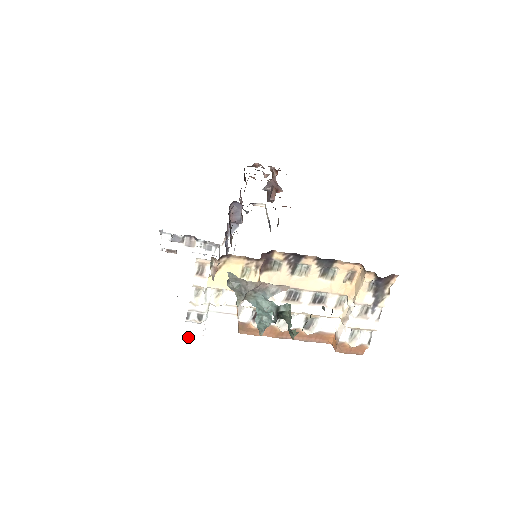
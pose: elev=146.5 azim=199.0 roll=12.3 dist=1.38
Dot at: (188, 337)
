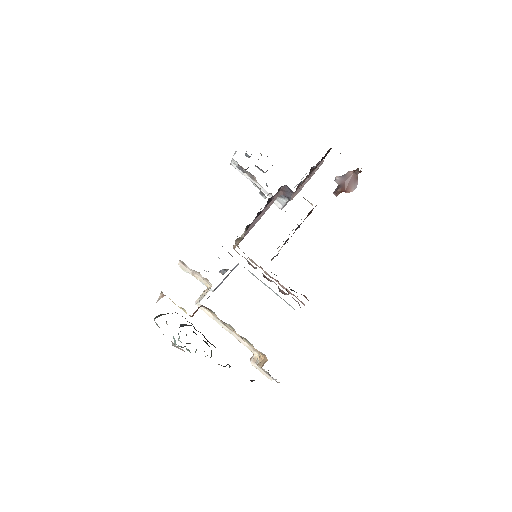
Dot at: occluded
